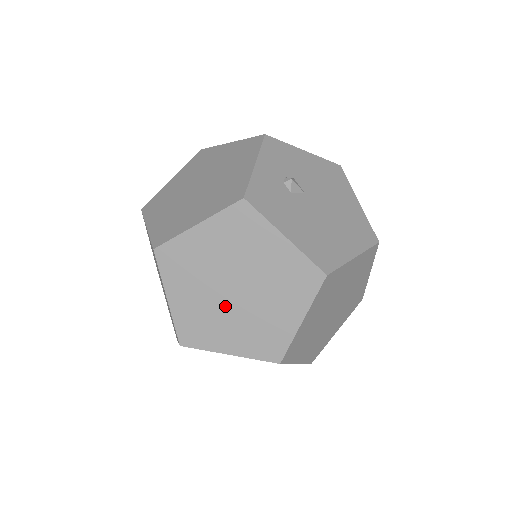
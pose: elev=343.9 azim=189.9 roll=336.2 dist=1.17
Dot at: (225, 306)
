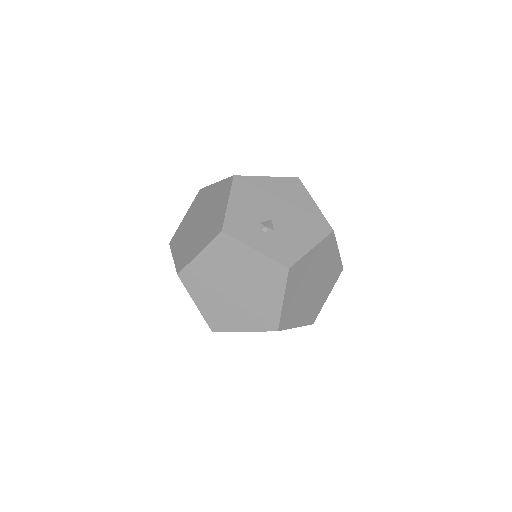
Dot at: (315, 293)
